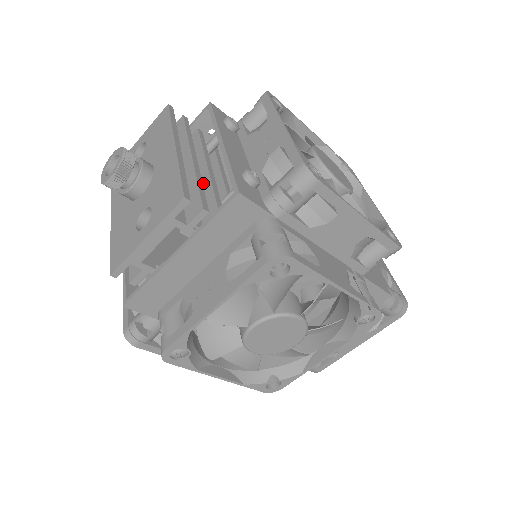
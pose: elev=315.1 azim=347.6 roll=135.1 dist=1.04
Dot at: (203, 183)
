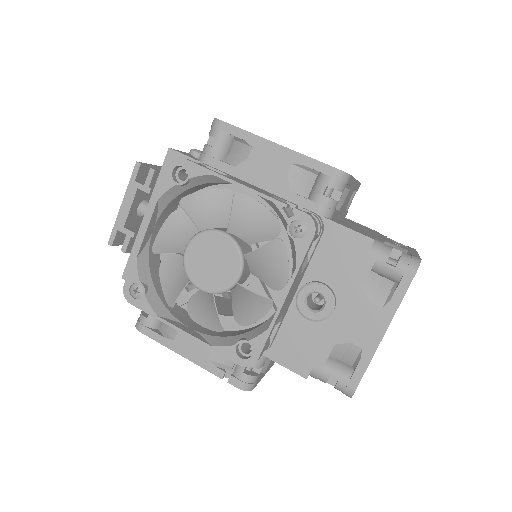
Dot at: occluded
